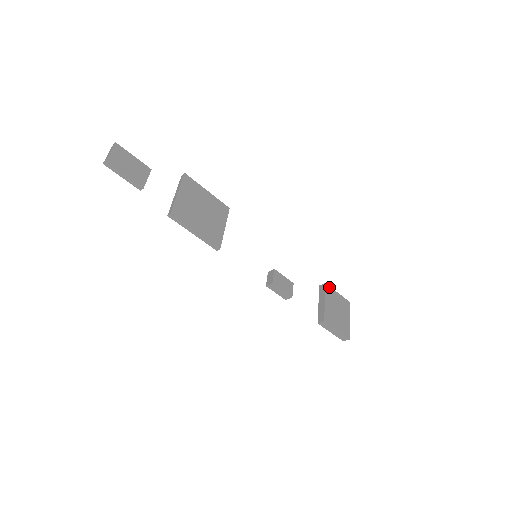
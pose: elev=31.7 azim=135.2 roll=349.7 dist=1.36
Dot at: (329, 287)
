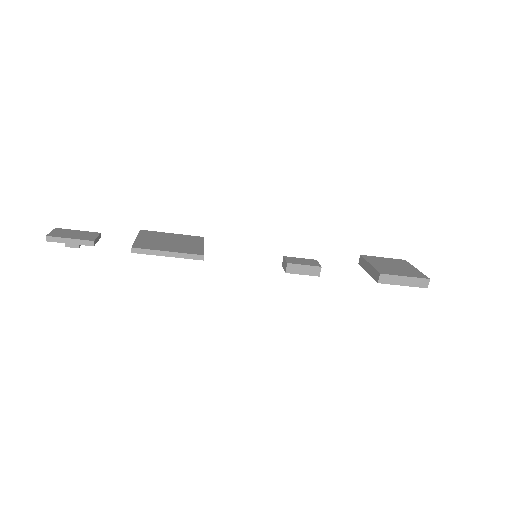
Dot at: (368, 256)
